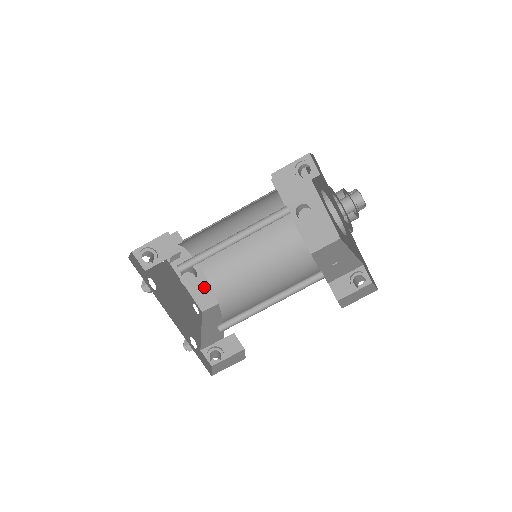
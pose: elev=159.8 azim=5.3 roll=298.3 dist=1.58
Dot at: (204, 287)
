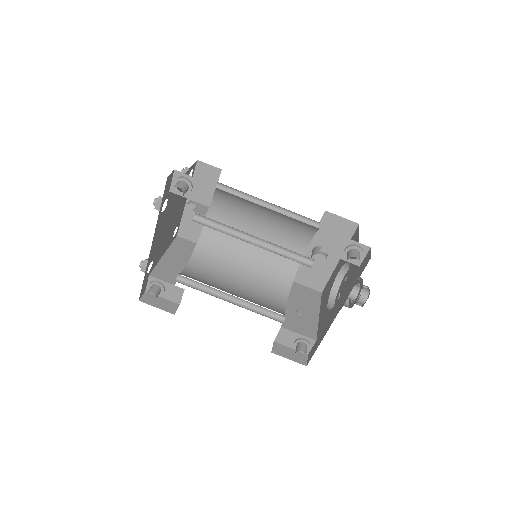
Dot at: (197, 223)
